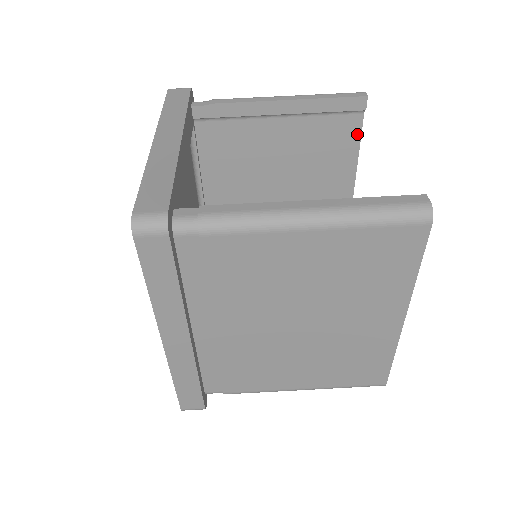
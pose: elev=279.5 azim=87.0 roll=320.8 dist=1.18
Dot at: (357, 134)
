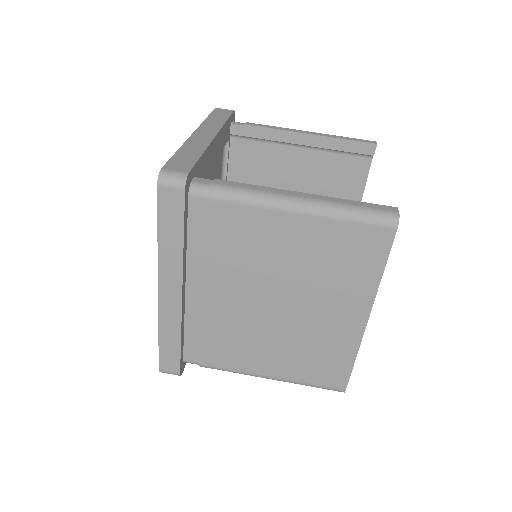
Dot at: (364, 176)
